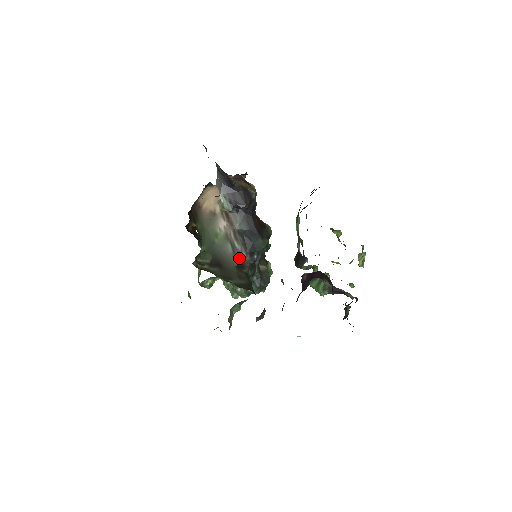
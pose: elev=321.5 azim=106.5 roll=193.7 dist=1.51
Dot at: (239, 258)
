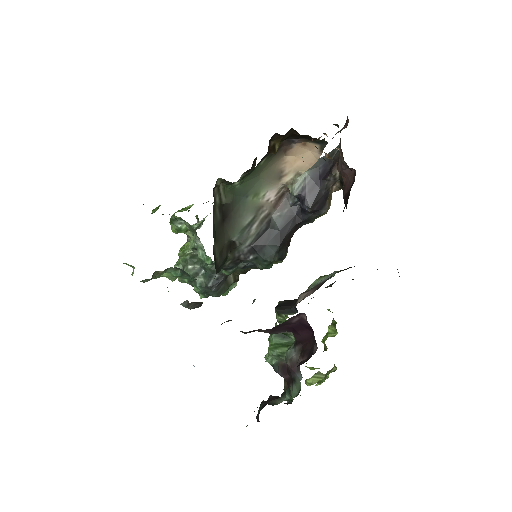
Dot at: (241, 238)
